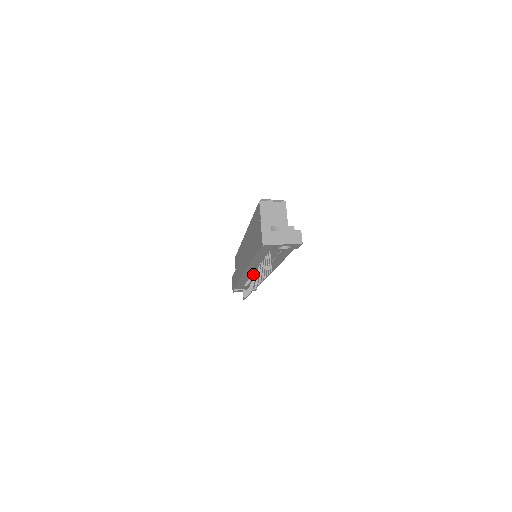
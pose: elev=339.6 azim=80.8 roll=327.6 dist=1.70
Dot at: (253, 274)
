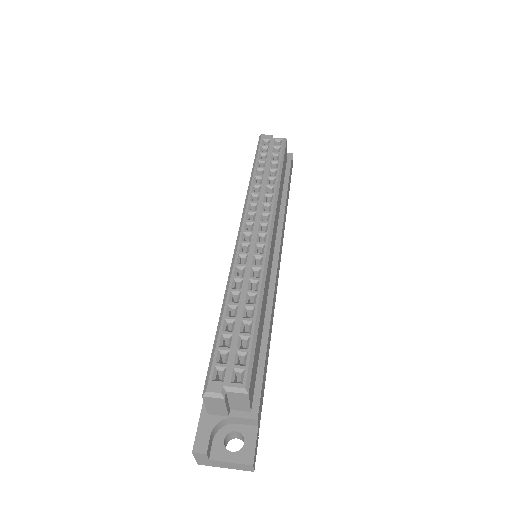
Dot at: occluded
